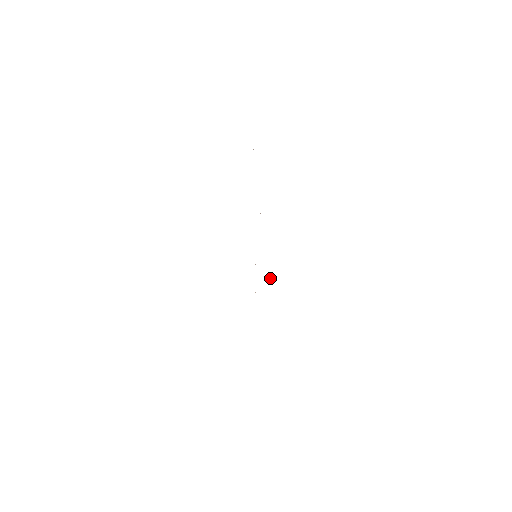
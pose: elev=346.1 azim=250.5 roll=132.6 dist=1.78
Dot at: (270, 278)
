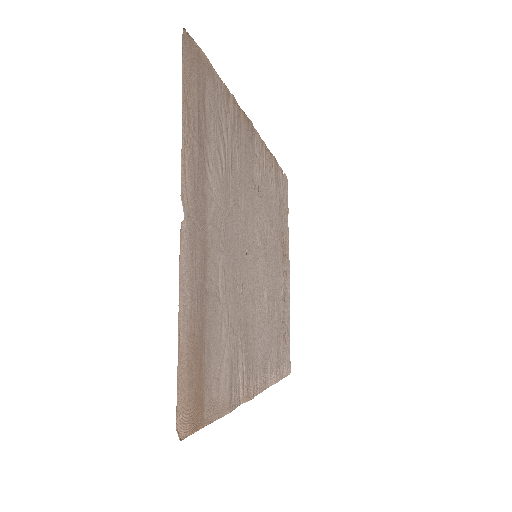
Dot at: (236, 203)
